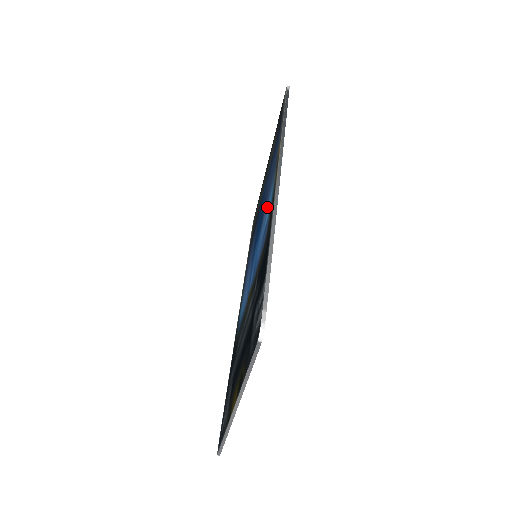
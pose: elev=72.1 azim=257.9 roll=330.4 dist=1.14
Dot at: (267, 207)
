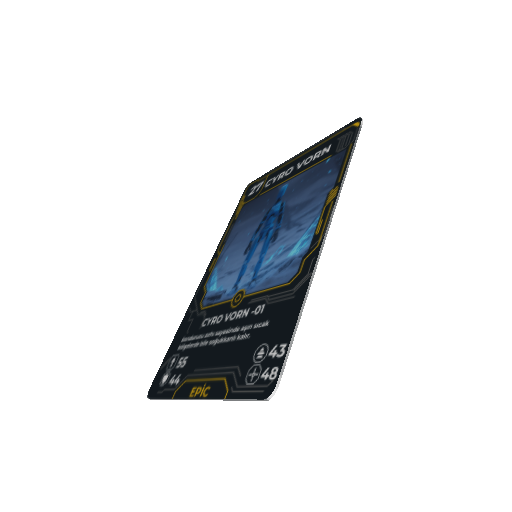
Dot at: (295, 236)
